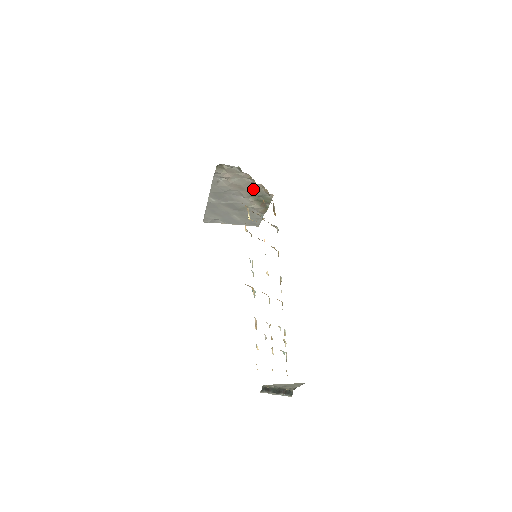
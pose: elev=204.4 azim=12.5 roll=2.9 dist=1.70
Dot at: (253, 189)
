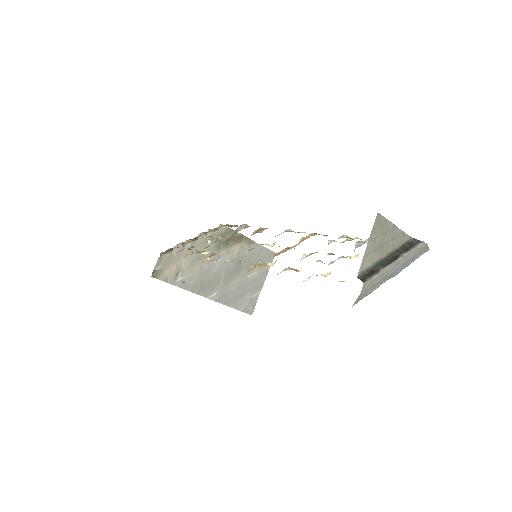
Dot at: (206, 245)
